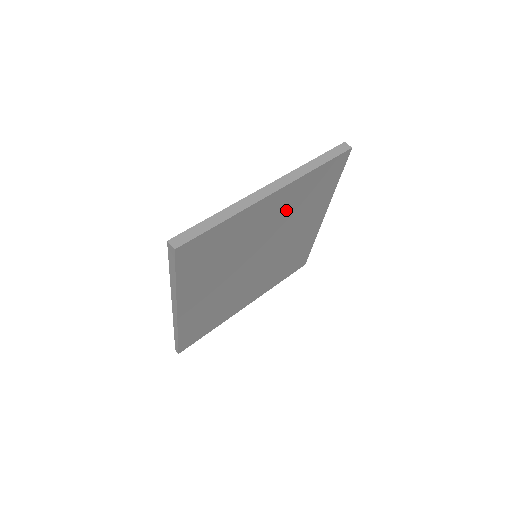
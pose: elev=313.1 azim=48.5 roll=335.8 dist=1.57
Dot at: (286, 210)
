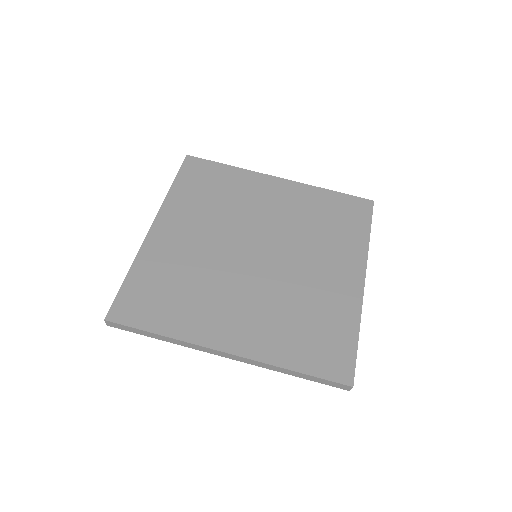
Dot at: occluded
